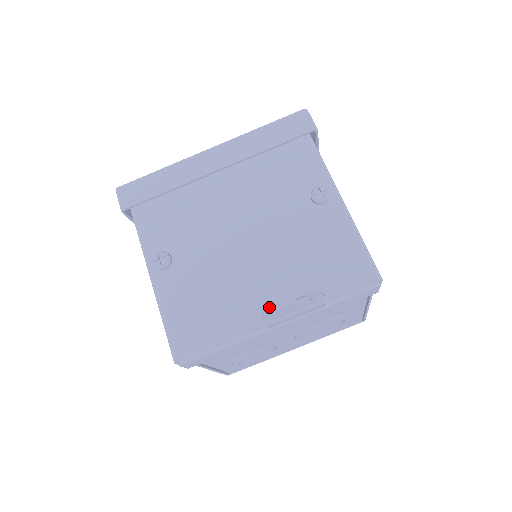
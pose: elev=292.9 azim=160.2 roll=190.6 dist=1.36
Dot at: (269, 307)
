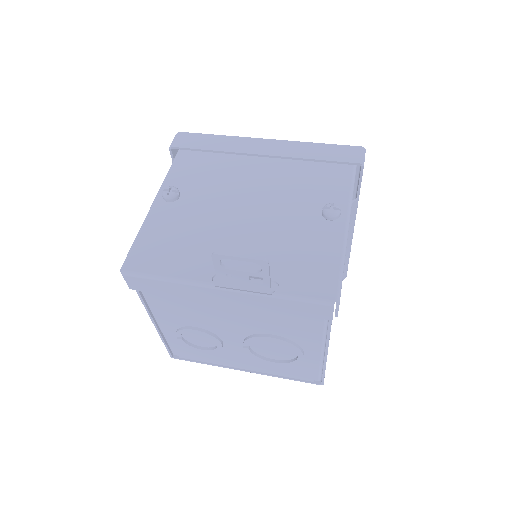
Dot at: (220, 254)
